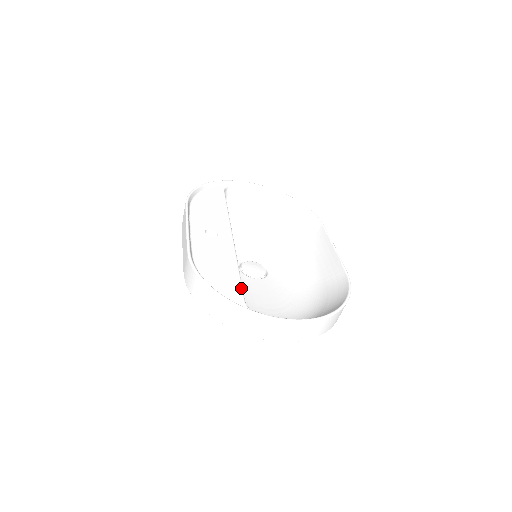
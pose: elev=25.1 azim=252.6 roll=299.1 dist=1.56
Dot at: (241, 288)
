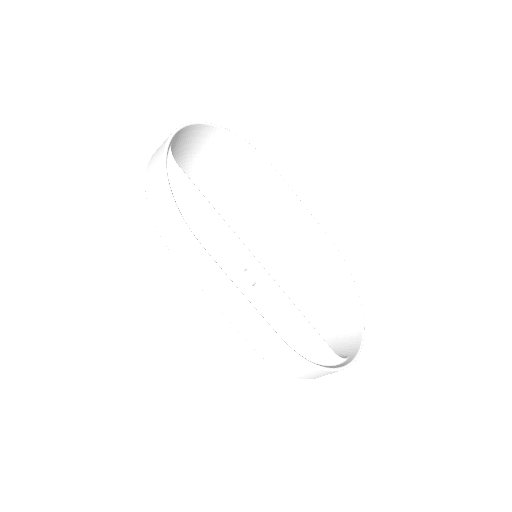
Dot at: (323, 339)
